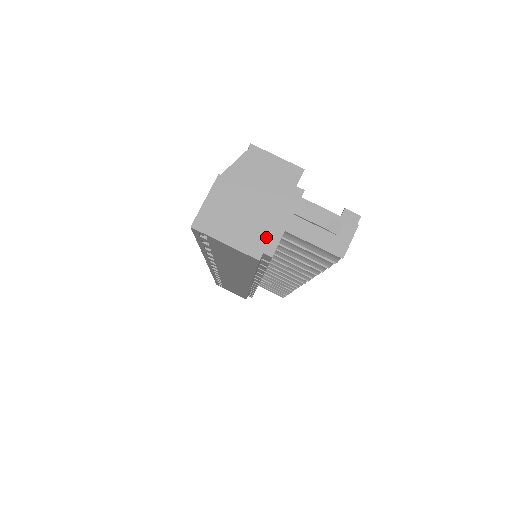
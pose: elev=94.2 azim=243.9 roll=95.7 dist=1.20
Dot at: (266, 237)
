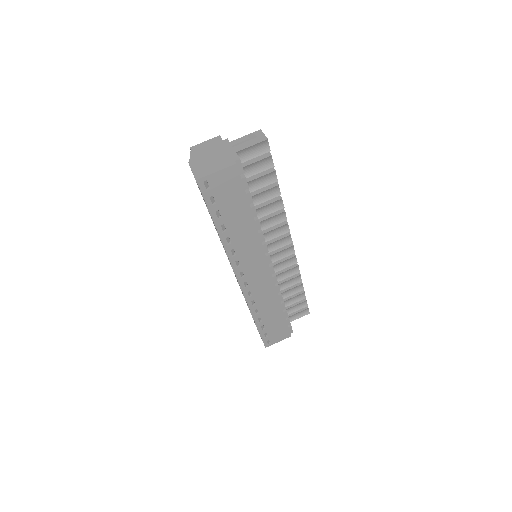
Dot at: (230, 157)
